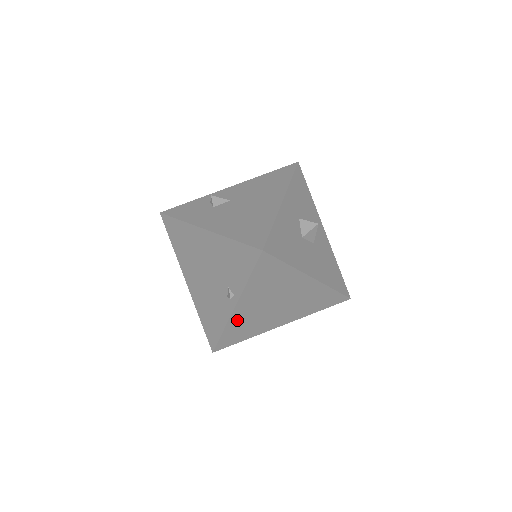
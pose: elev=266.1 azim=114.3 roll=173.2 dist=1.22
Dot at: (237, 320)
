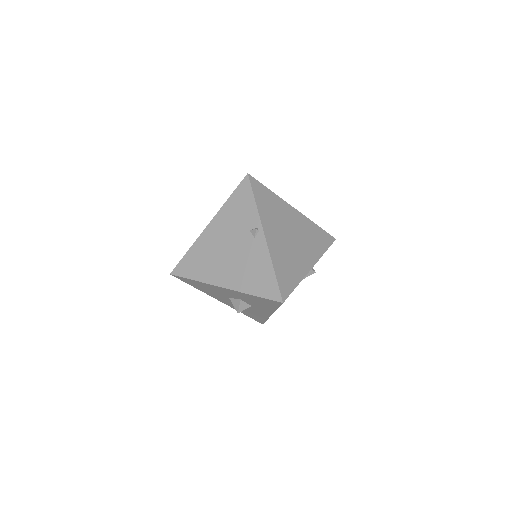
Dot at: (275, 253)
